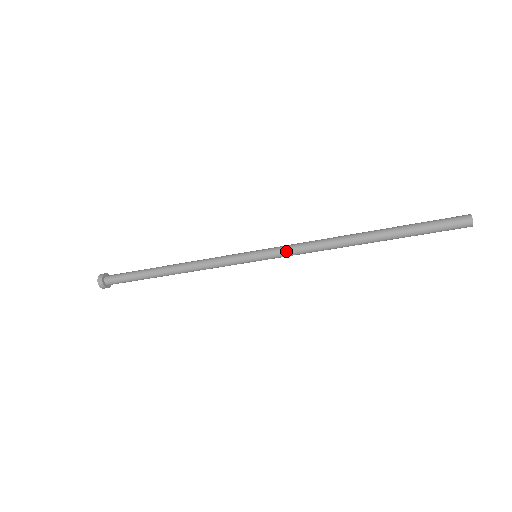
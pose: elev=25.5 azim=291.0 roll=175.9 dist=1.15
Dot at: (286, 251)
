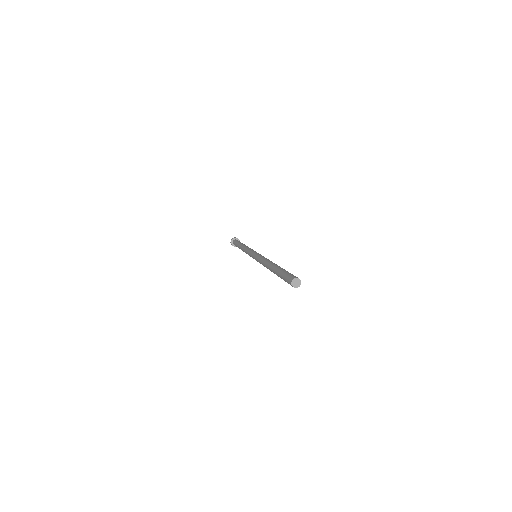
Dot at: (257, 259)
